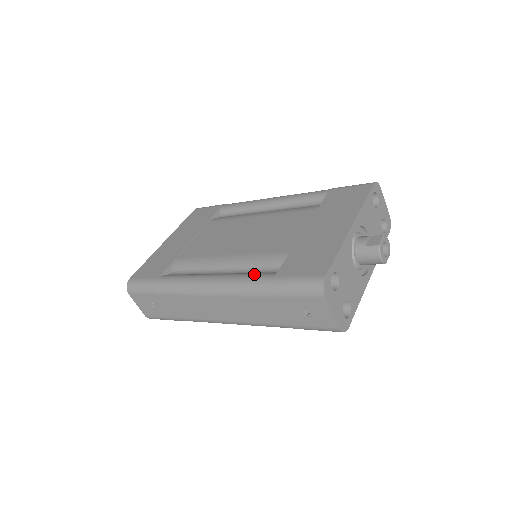
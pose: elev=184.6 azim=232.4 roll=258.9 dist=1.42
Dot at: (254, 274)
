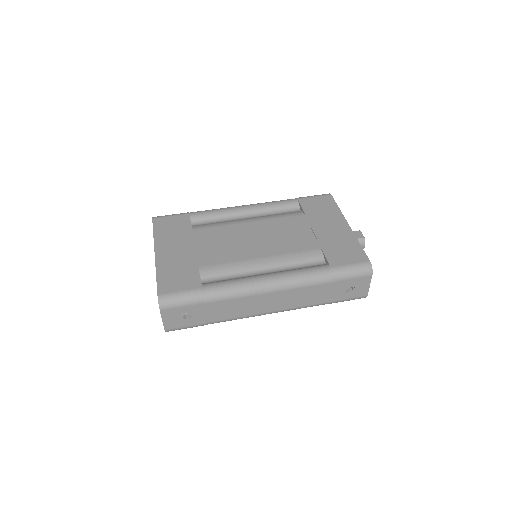
Dot at: (308, 268)
